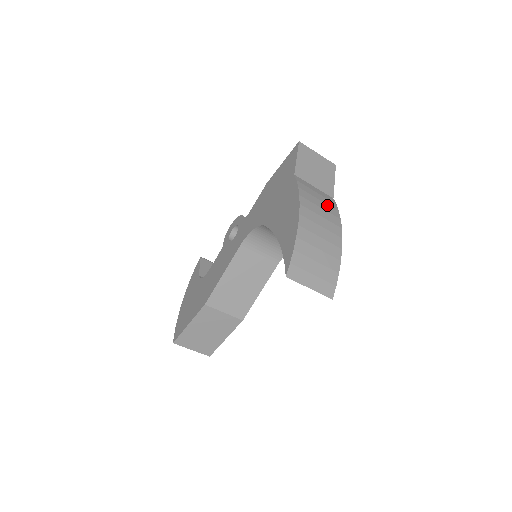
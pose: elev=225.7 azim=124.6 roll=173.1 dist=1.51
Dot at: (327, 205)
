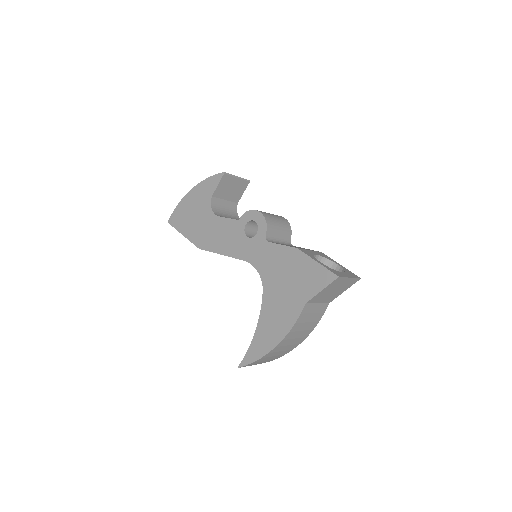
Dot at: (312, 323)
